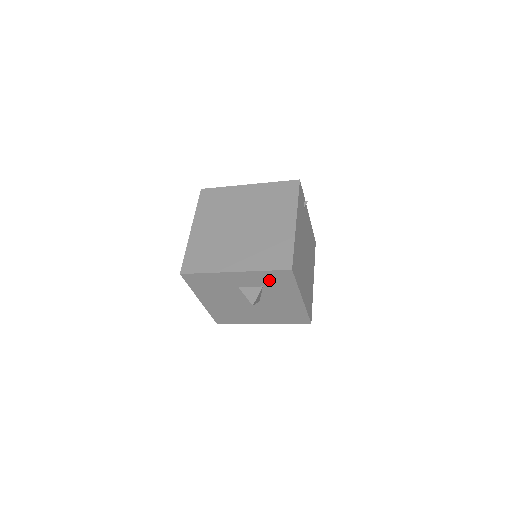
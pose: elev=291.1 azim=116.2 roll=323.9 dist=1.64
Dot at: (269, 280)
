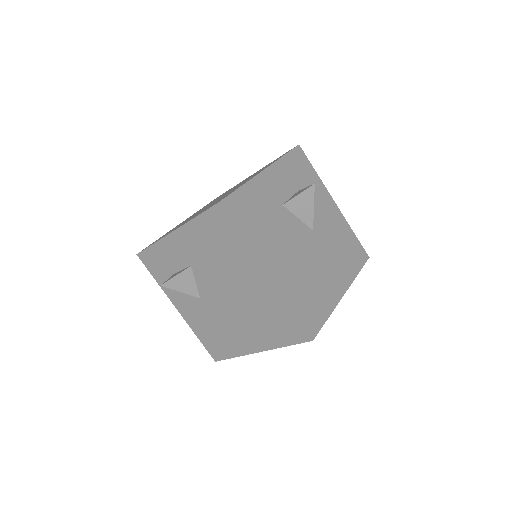
Dot at: (295, 174)
